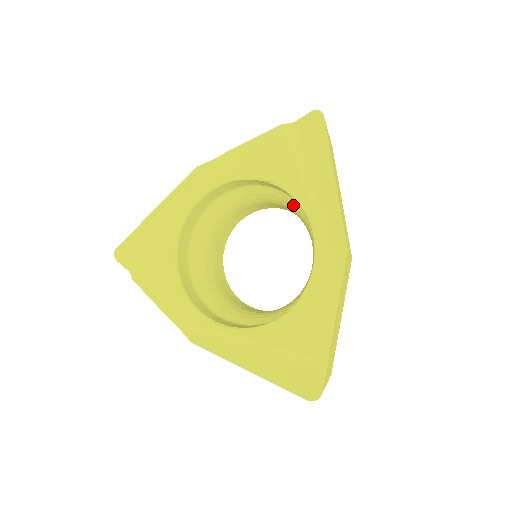
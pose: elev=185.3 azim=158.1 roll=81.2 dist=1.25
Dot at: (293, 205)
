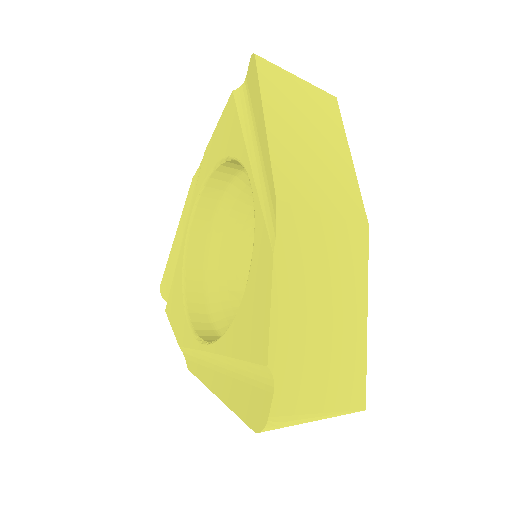
Dot at: occluded
